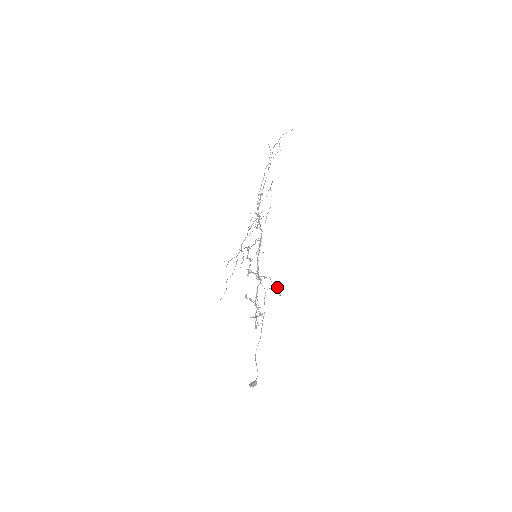
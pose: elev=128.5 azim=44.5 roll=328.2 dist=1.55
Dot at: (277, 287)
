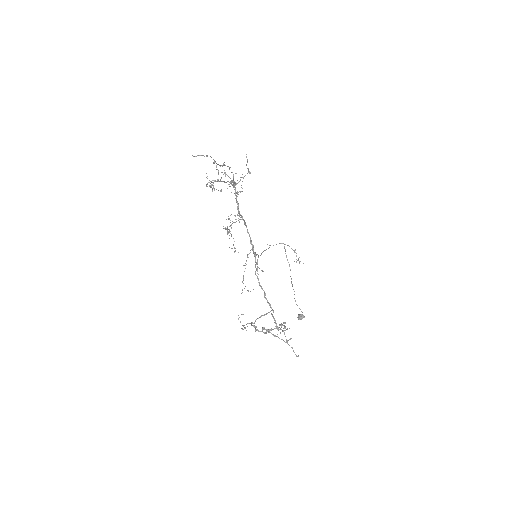
Dot at: occluded
